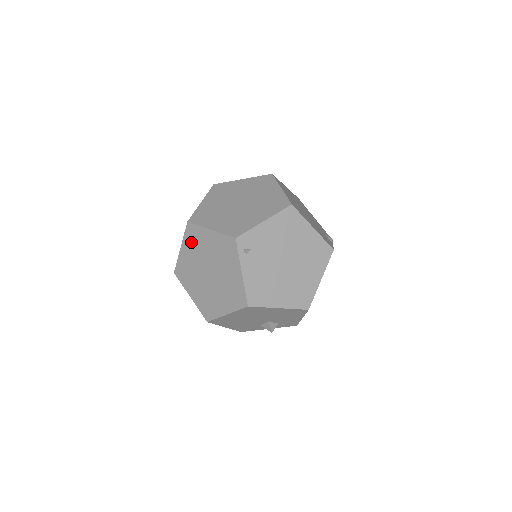
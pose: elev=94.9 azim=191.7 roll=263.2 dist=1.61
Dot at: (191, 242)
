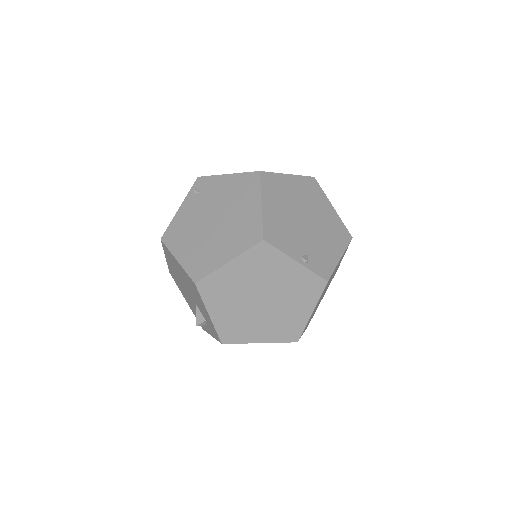
Dot at: occluded
